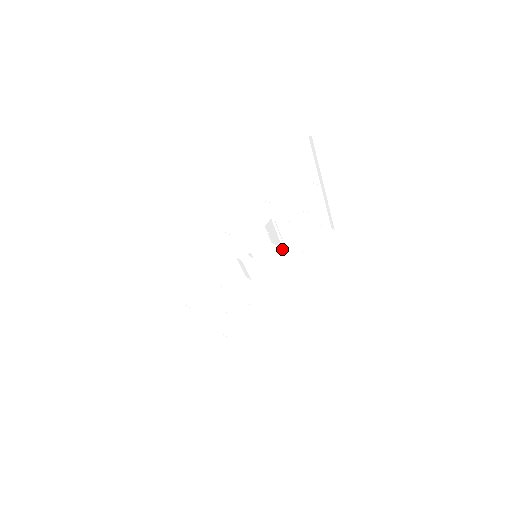
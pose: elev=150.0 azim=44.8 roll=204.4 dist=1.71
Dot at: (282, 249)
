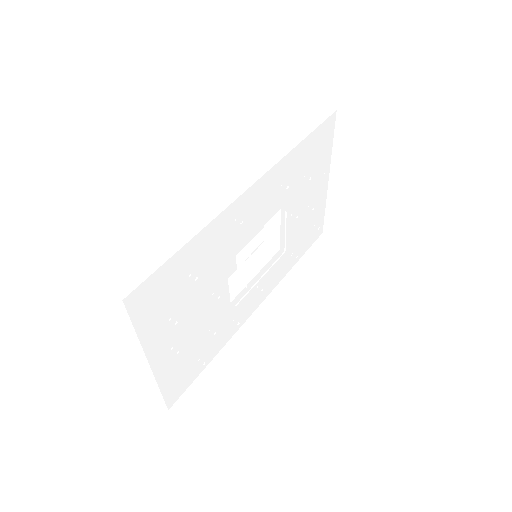
Dot at: (279, 251)
